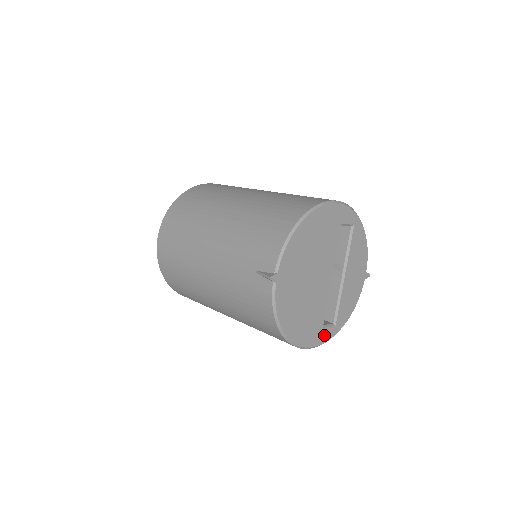
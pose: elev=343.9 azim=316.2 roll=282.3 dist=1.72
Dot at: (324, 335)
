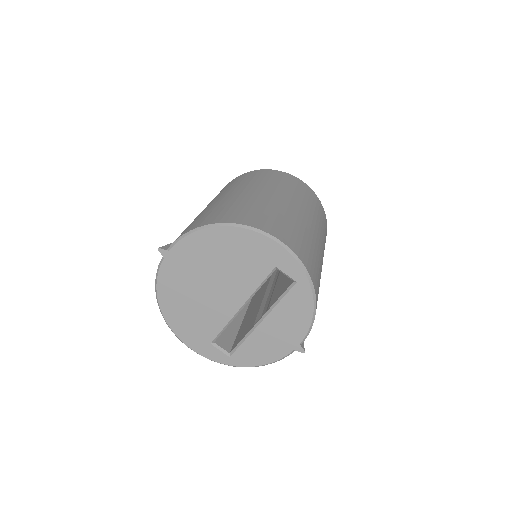
Dot at: (211, 352)
